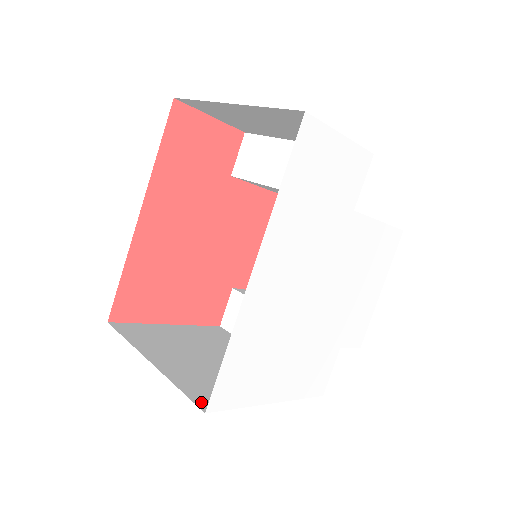
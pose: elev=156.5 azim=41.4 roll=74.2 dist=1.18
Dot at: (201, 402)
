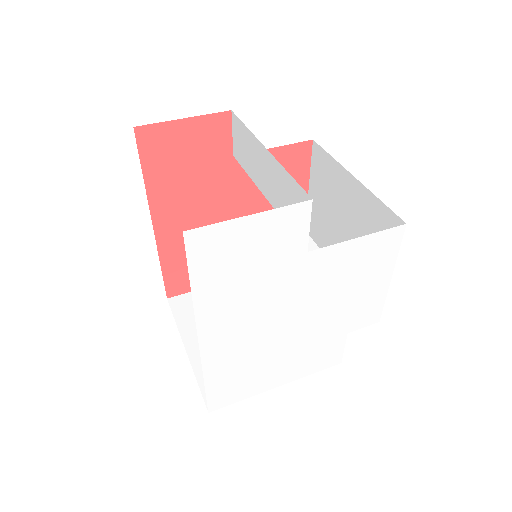
Dot at: occluded
